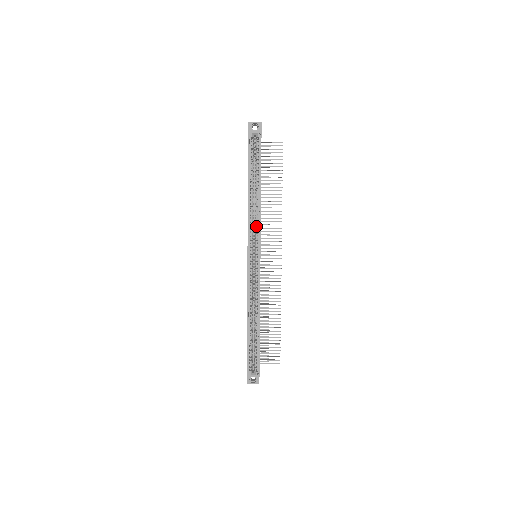
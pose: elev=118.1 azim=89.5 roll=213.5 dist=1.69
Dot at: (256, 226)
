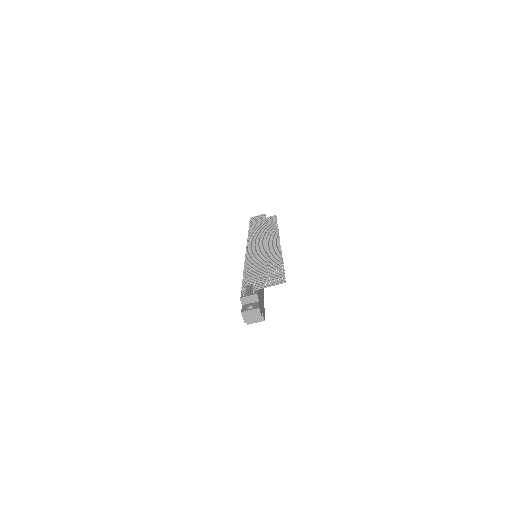
Dot at: occluded
